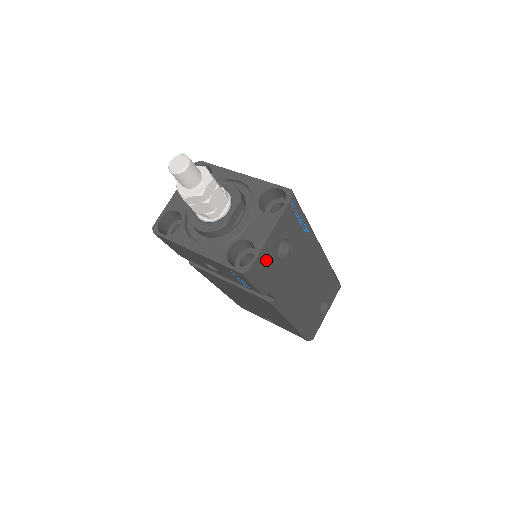
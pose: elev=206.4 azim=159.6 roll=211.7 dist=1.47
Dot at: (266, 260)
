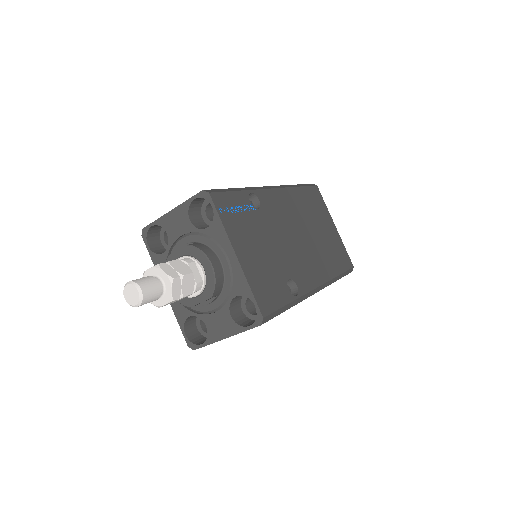
Dot at: occluded
